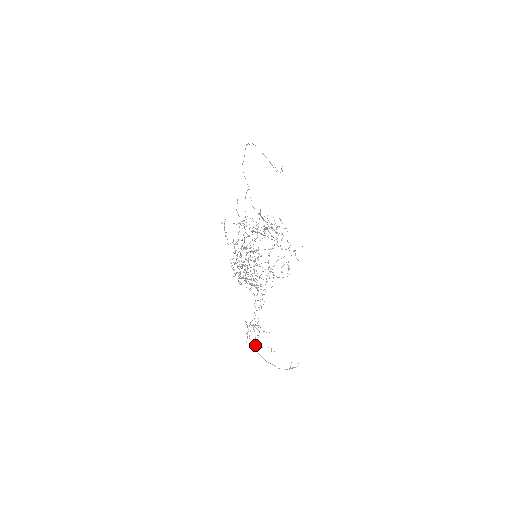
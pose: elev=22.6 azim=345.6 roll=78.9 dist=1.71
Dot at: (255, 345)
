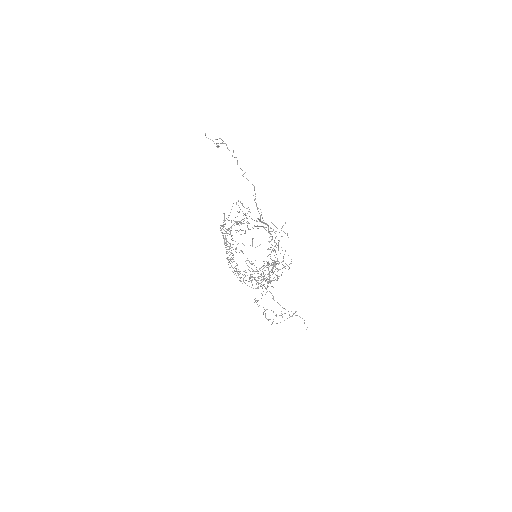
Dot at: occluded
